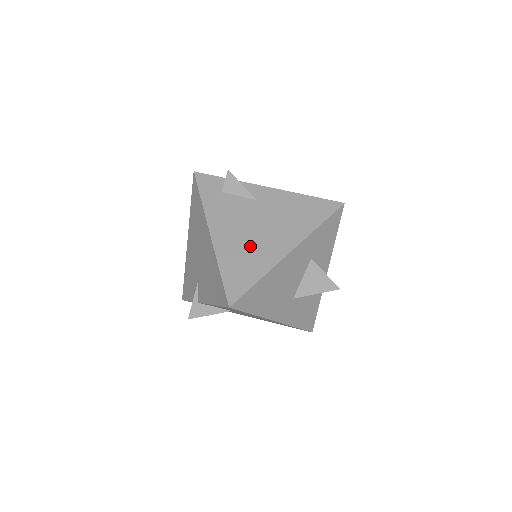
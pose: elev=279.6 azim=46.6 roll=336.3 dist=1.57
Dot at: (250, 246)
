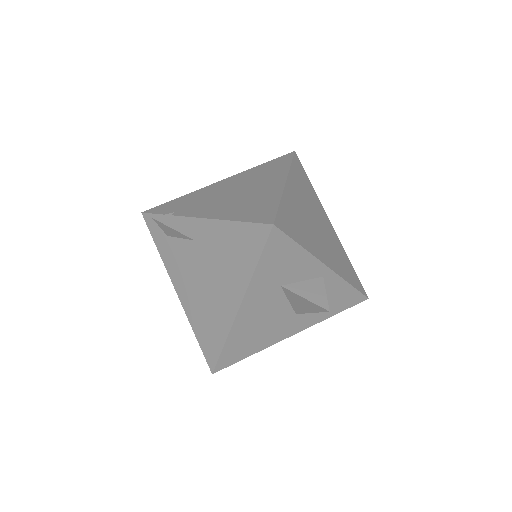
Dot at: (206, 304)
